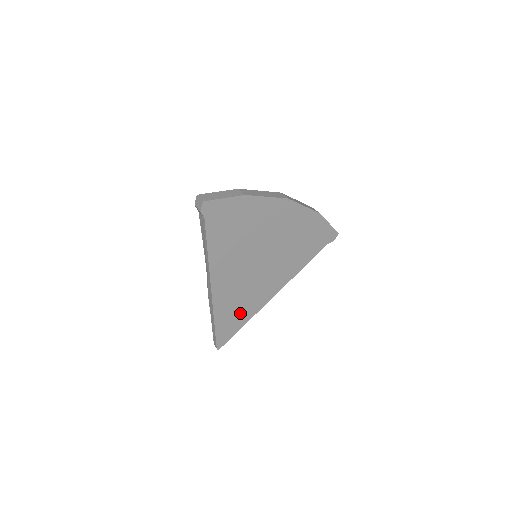
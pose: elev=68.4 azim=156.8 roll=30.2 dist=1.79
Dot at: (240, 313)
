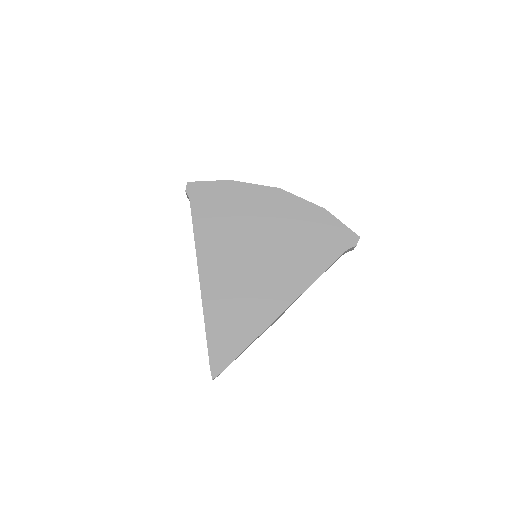
Dot at: (240, 325)
